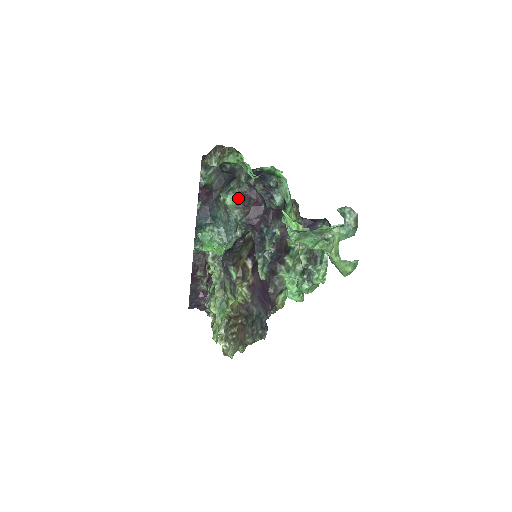
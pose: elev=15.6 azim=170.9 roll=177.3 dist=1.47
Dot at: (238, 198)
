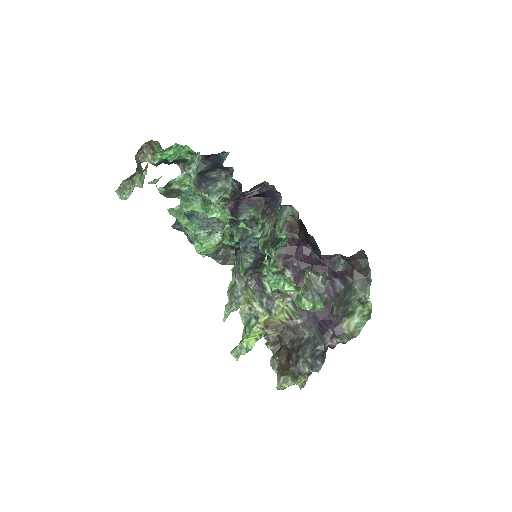
Dot at: occluded
